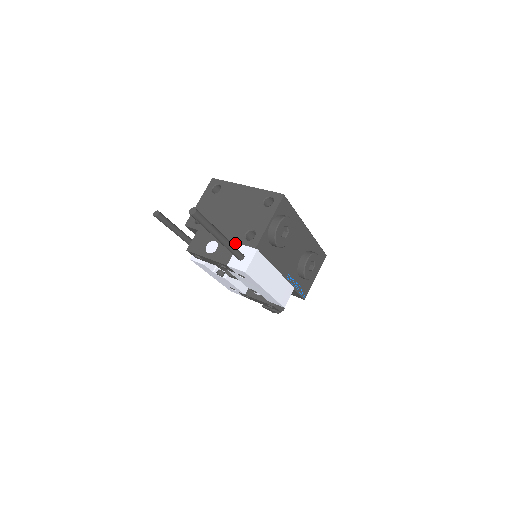
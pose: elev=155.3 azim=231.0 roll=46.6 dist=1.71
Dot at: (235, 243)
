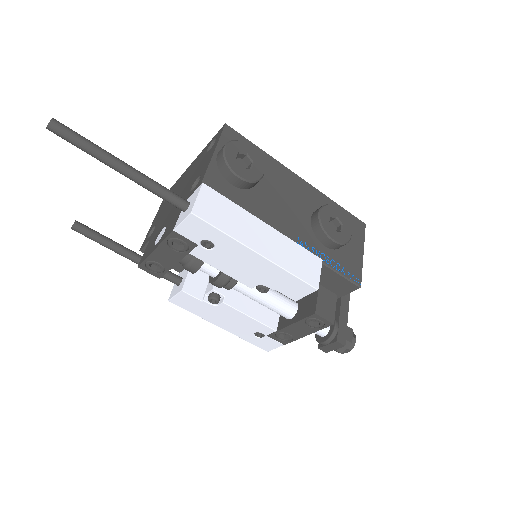
Dot at: occluded
